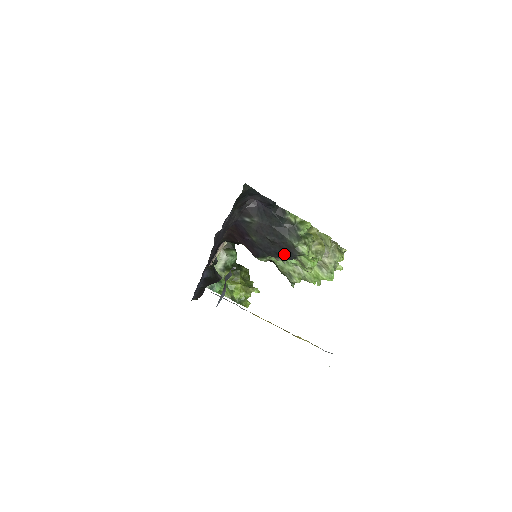
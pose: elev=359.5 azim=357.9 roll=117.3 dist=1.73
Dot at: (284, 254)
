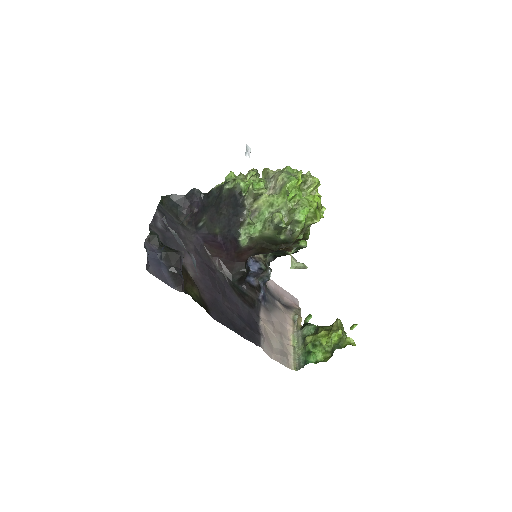
Dot at: (234, 205)
